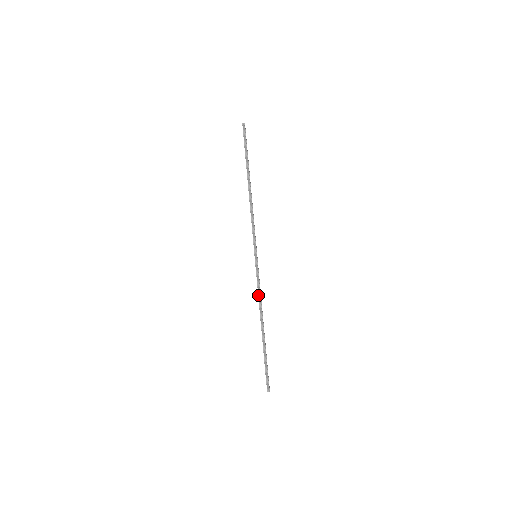
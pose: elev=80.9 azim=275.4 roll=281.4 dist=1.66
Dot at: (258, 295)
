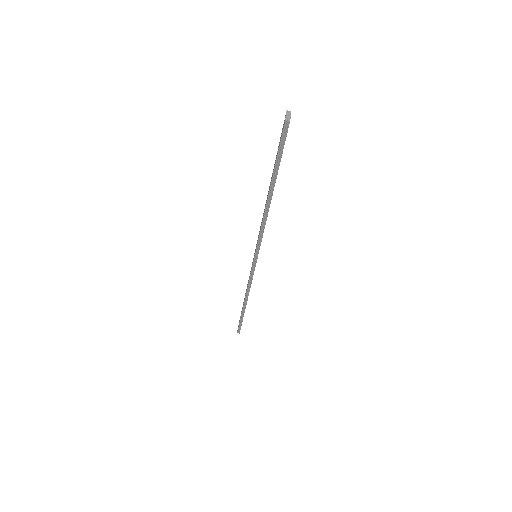
Dot at: (248, 286)
